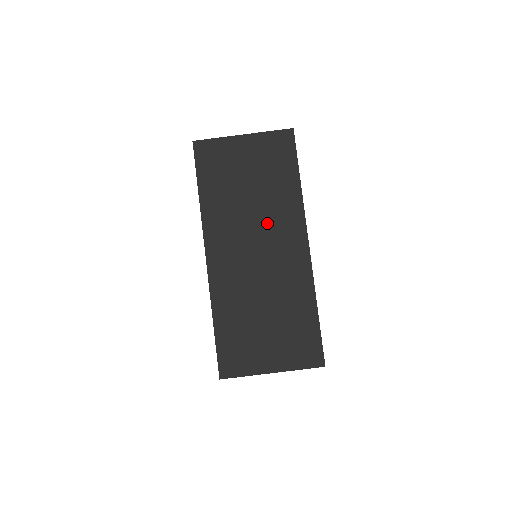
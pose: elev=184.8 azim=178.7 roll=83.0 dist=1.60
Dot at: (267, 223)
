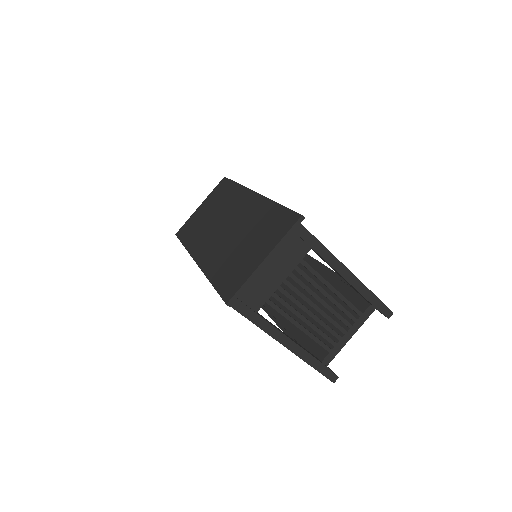
Dot at: (226, 213)
